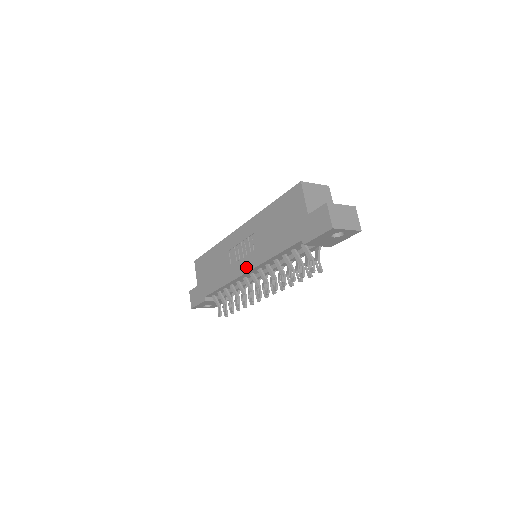
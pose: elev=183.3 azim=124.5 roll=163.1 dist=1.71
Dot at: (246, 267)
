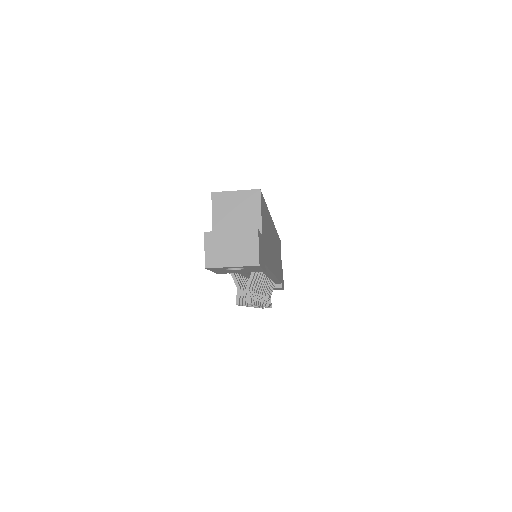
Dot at: occluded
